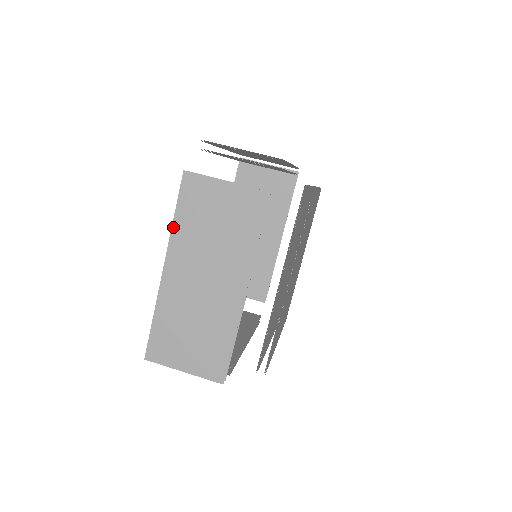
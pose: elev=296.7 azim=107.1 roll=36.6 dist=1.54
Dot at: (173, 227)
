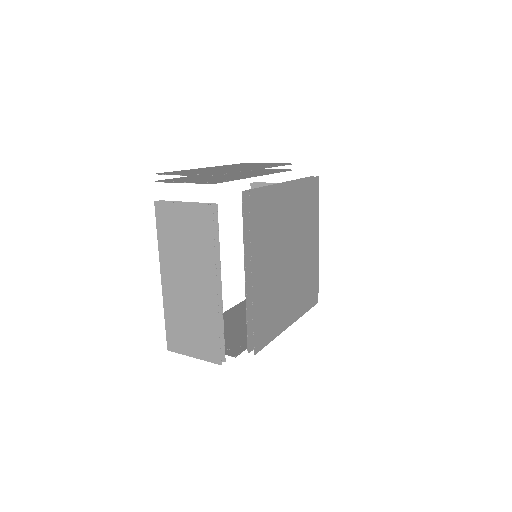
Dot at: occluded
